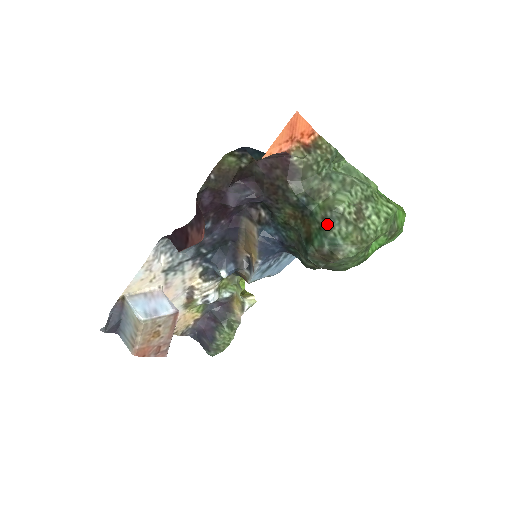
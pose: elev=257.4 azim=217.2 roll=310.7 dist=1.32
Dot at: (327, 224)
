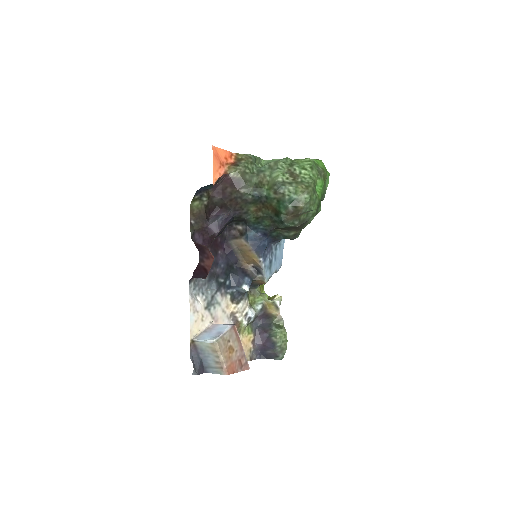
Dot at: (279, 194)
